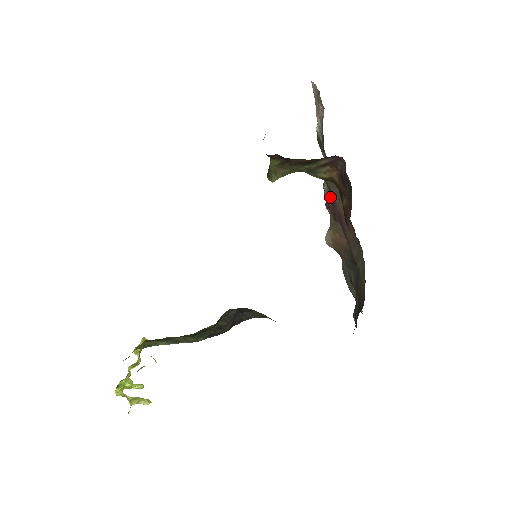
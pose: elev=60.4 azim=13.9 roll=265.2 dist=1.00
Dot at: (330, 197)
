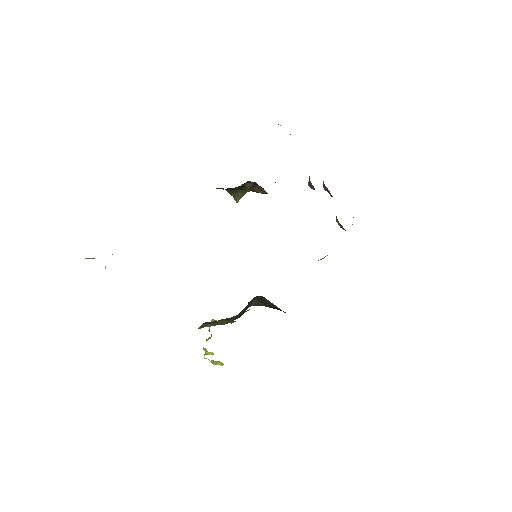
Dot at: (326, 189)
